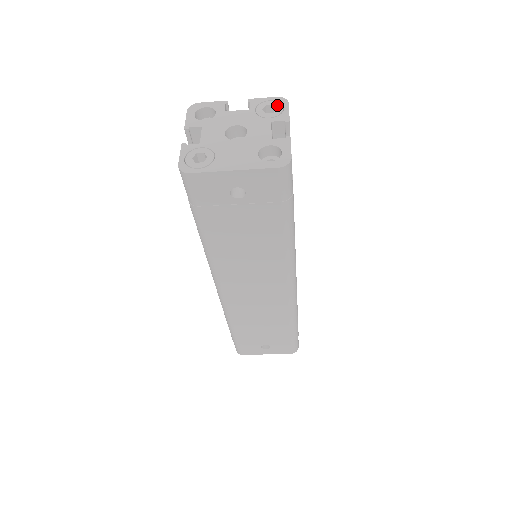
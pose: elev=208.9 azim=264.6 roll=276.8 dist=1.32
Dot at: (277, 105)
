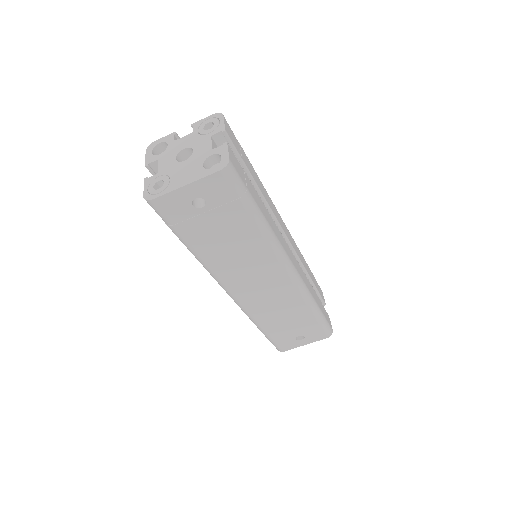
Dot at: (214, 120)
